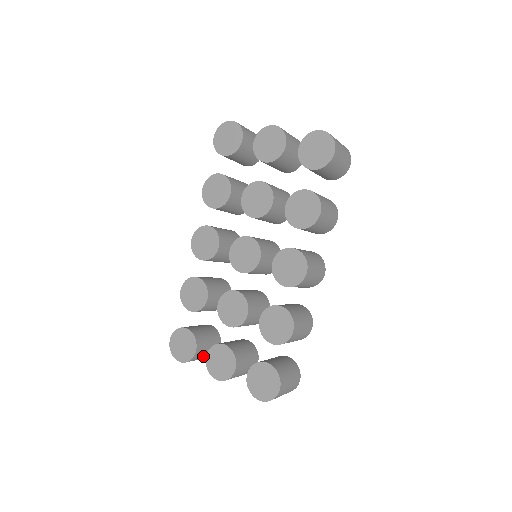
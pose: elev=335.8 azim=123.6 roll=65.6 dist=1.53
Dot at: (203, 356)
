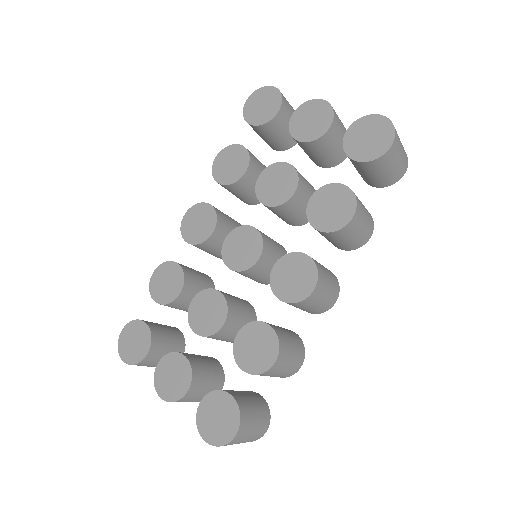
Dot at: (156, 363)
